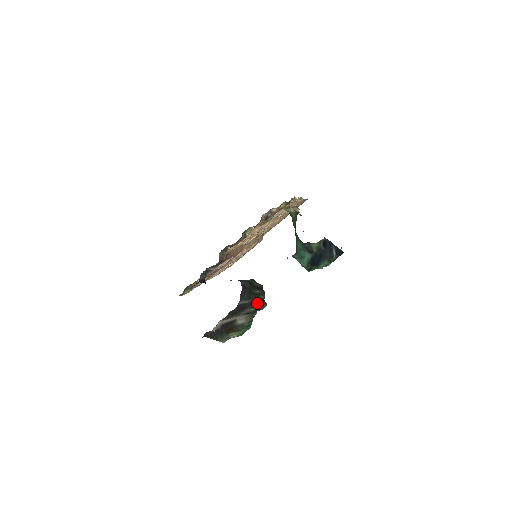
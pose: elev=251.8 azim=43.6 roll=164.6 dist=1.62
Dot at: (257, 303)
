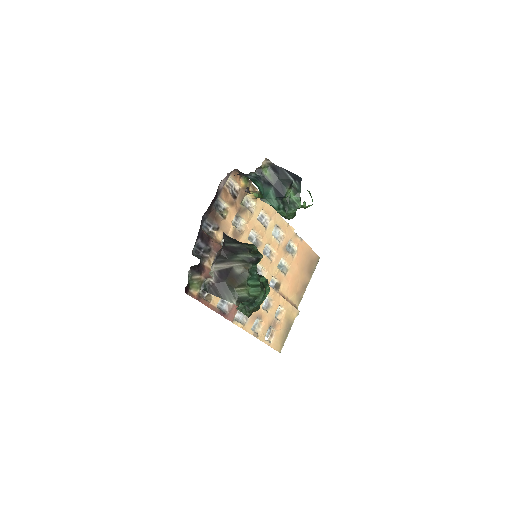
Dot at: (248, 249)
